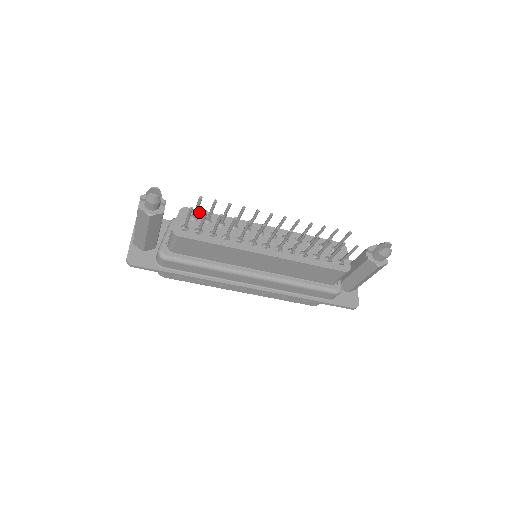
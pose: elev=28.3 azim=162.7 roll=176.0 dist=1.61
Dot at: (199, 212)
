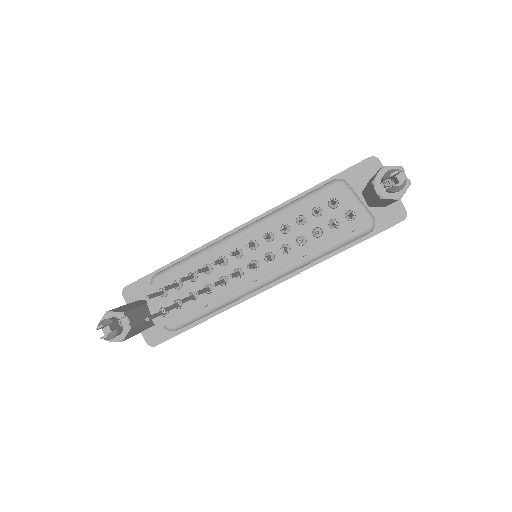
Dot at: (163, 281)
